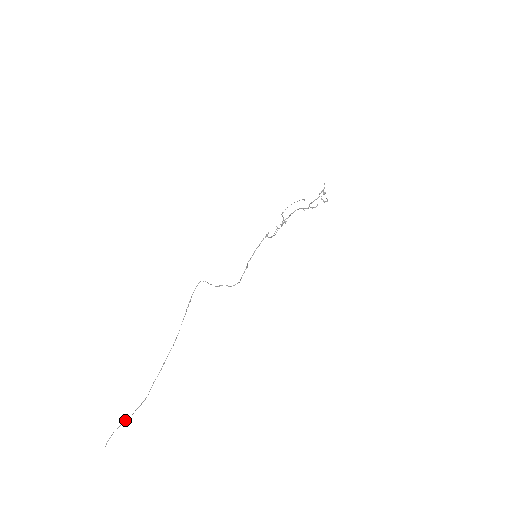
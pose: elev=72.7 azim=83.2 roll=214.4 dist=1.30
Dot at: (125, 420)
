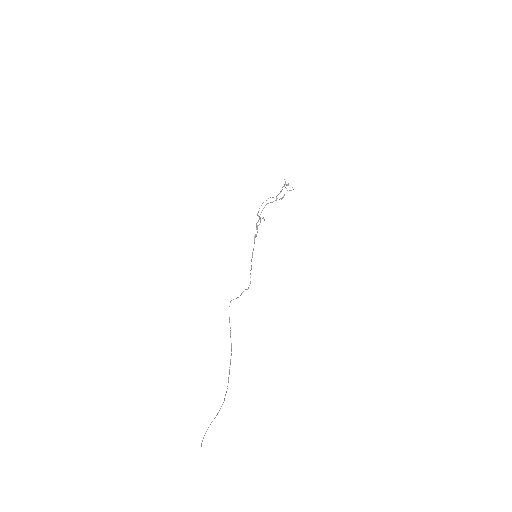
Dot at: (210, 424)
